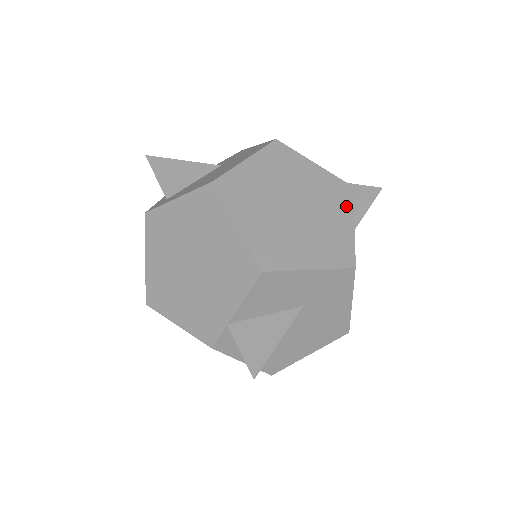
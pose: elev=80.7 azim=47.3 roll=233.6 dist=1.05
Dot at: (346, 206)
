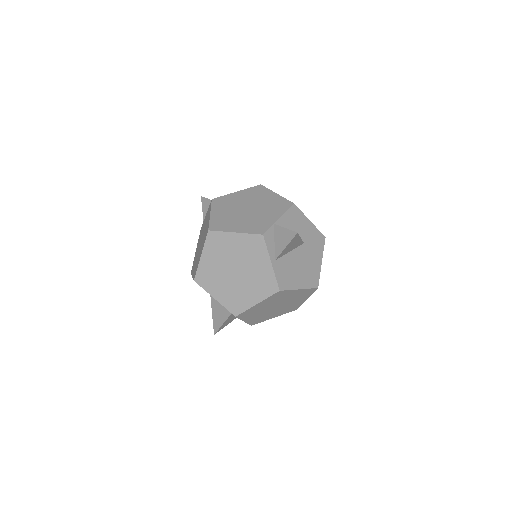
Dot at: occluded
